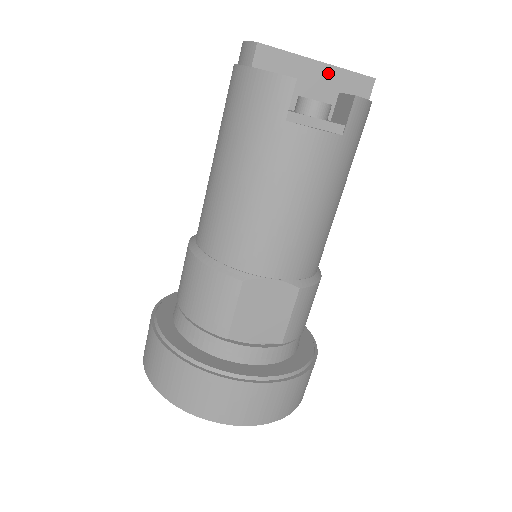
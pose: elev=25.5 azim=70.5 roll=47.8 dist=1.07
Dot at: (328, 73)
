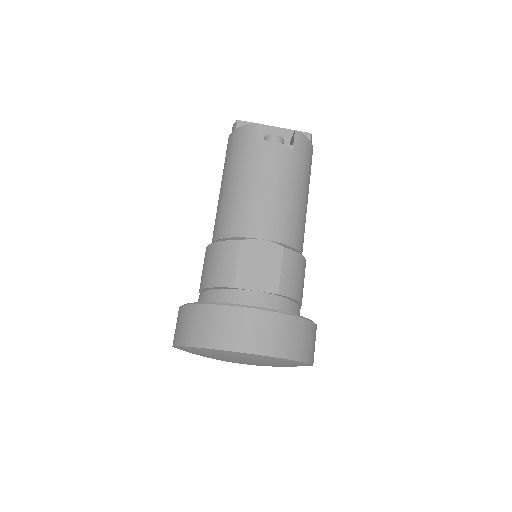
Dot at: (281, 132)
